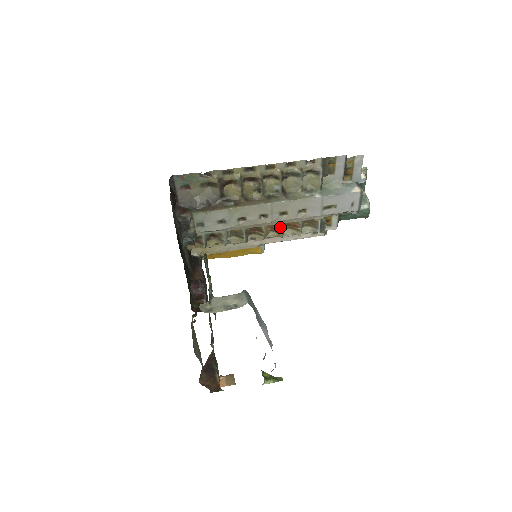
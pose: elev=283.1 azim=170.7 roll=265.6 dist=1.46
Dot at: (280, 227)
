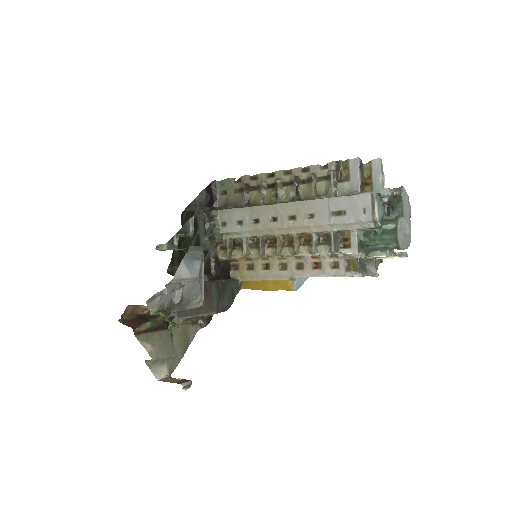
Dot at: (293, 238)
